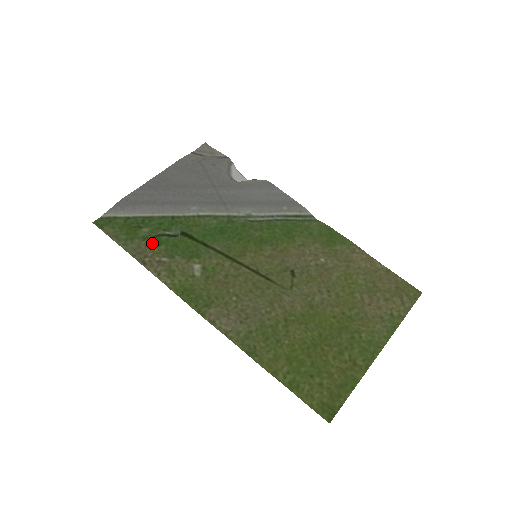
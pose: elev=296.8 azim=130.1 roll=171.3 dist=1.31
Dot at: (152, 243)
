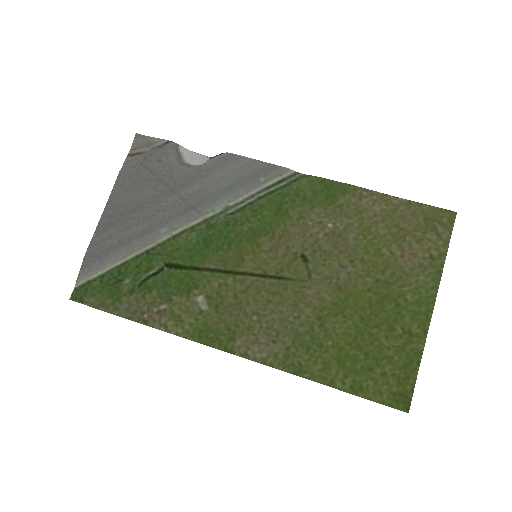
Dot at: (141, 294)
